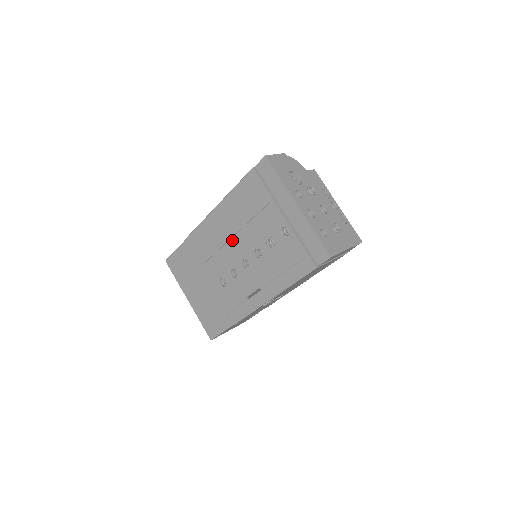
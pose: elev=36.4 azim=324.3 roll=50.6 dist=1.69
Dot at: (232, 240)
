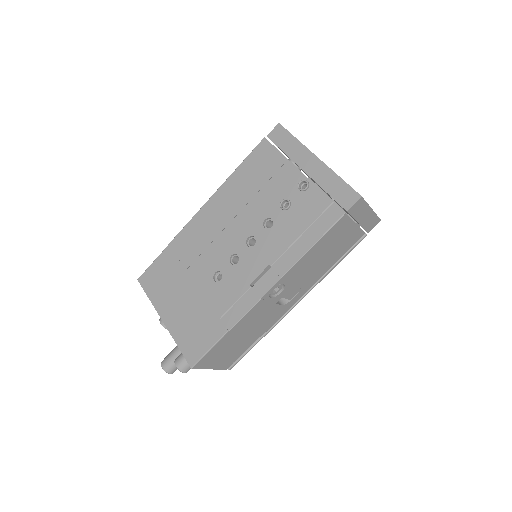
Dot at: (234, 220)
